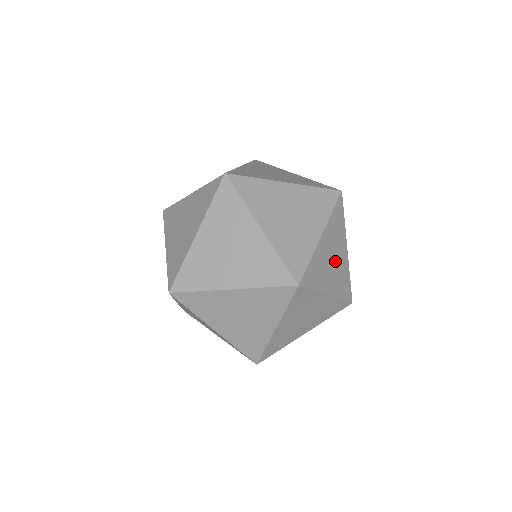
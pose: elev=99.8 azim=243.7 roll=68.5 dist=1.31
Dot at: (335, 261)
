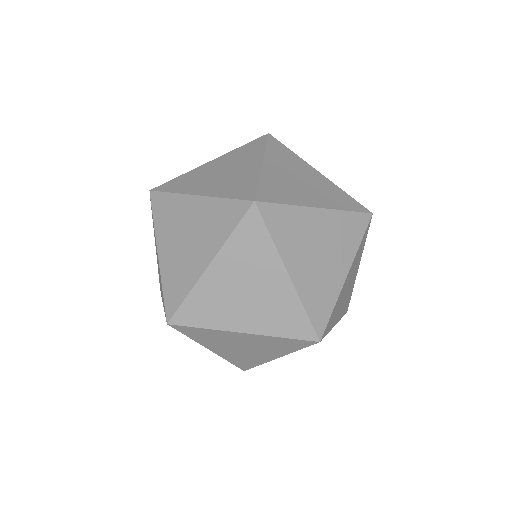
Dot at: occluded
